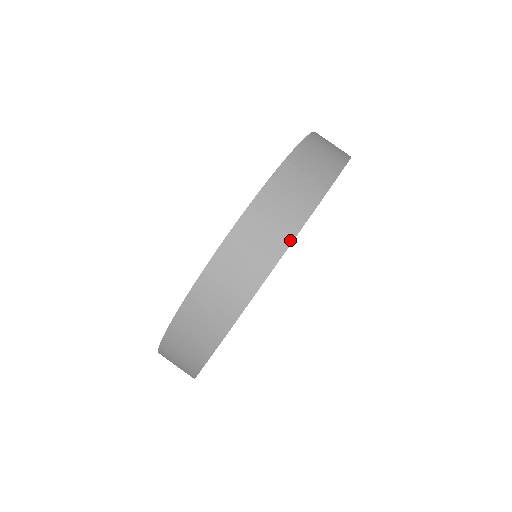
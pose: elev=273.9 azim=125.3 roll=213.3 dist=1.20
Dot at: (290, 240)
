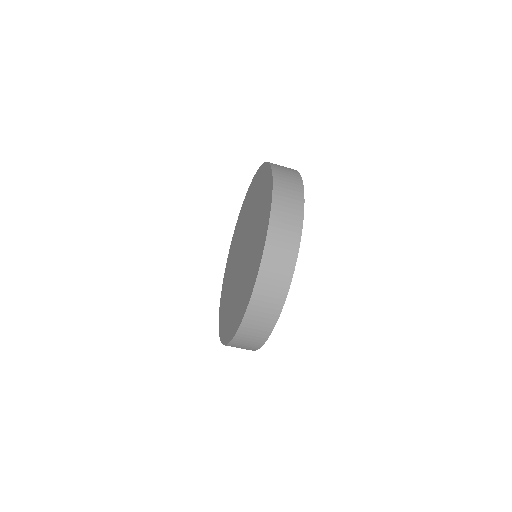
Dot at: (281, 308)
